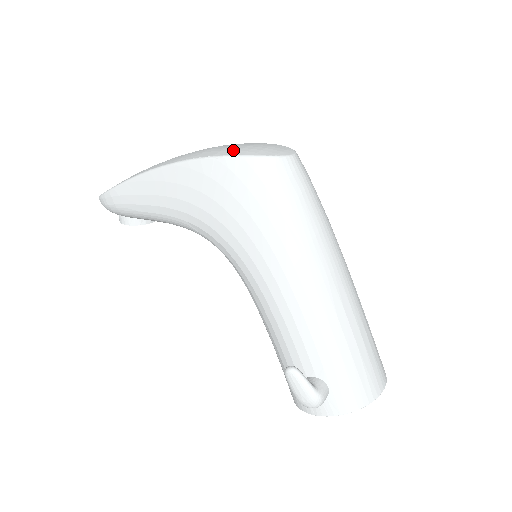
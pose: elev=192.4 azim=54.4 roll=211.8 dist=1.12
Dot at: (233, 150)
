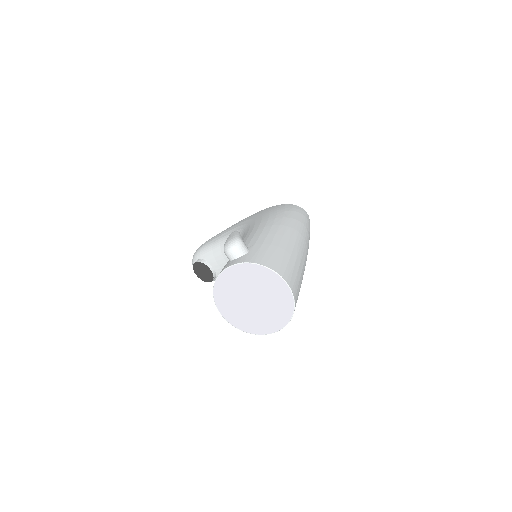
Dot at: occluded
